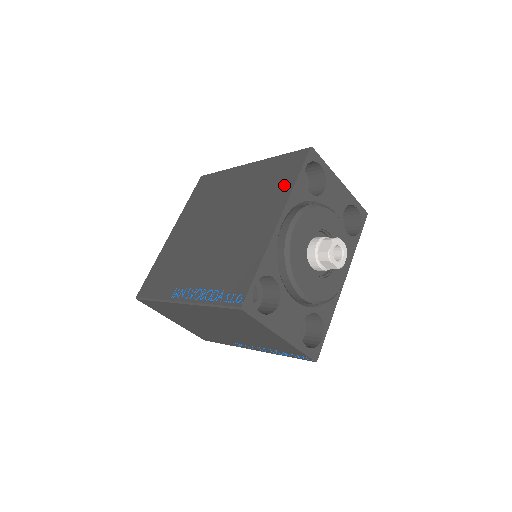
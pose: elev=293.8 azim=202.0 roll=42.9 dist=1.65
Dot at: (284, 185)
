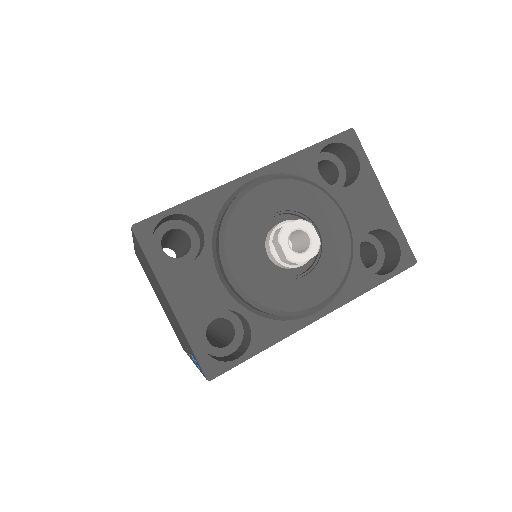
Dot at: occluded
